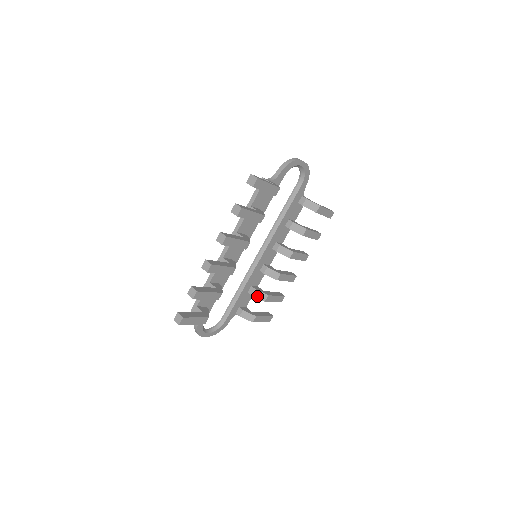
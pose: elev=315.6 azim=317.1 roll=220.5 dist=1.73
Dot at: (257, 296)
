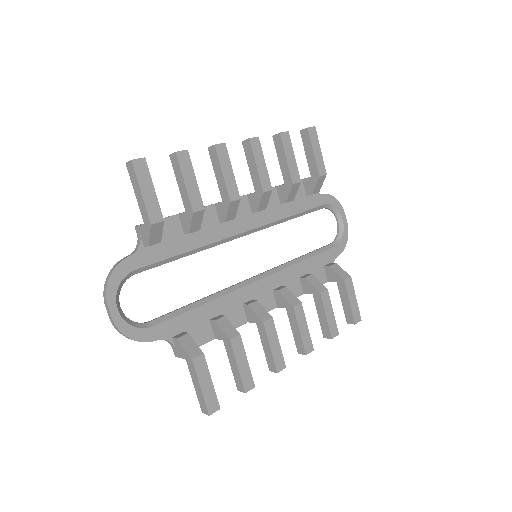
Dot at: (222, 326)
